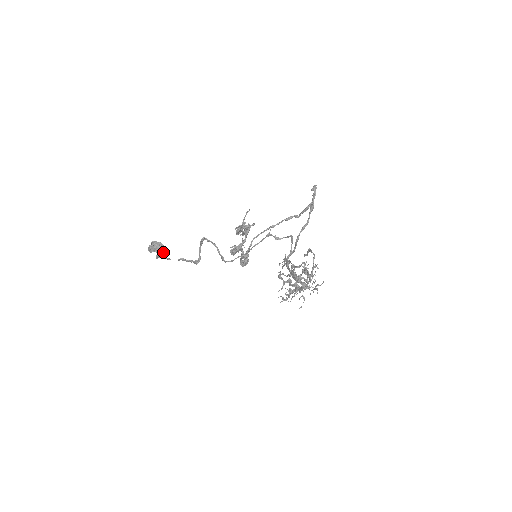
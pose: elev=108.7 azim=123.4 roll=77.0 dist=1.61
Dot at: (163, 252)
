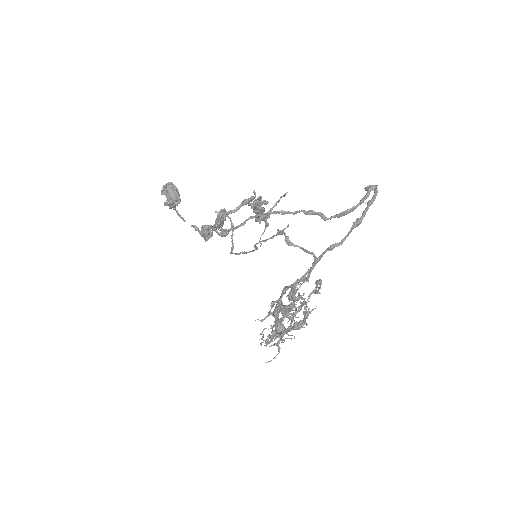
Dot at: (174, 201)
